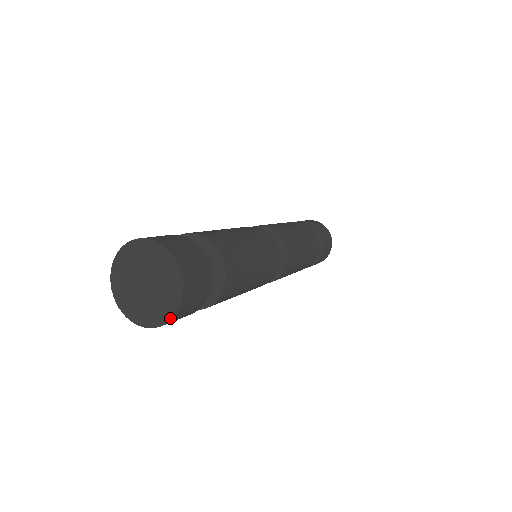
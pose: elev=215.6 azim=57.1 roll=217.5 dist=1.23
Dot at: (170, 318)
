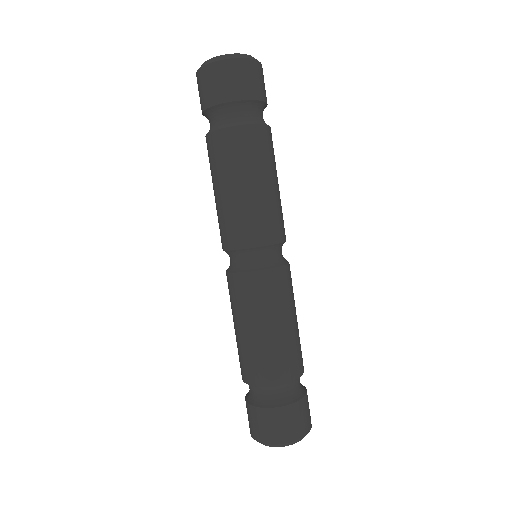
Dot at: (240, 57)
